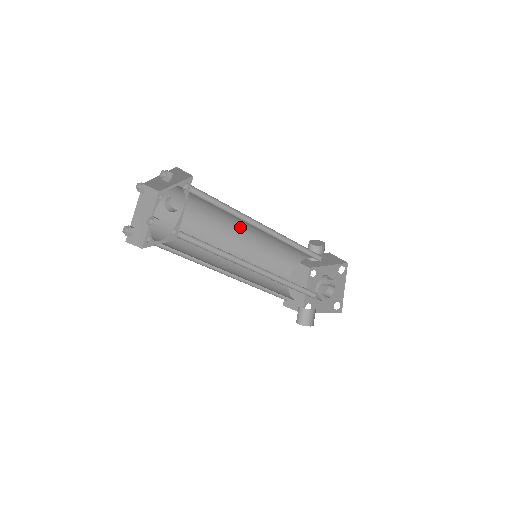
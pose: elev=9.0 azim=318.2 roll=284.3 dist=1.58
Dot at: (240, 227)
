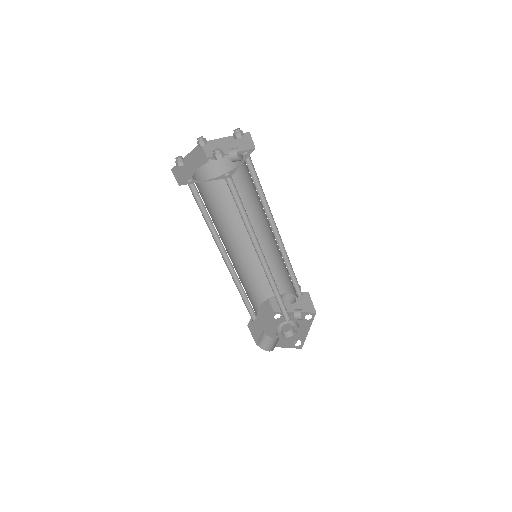
Dot at: occluded
